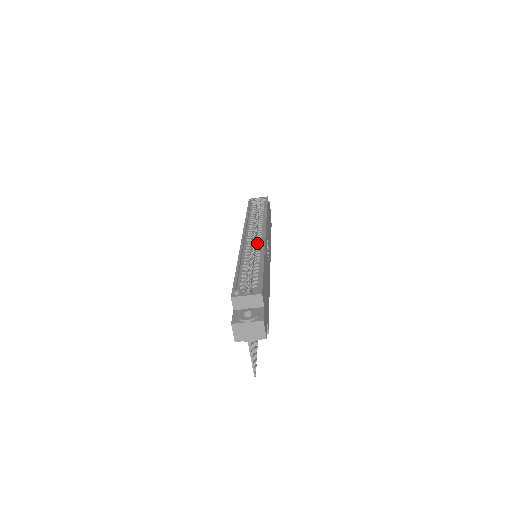
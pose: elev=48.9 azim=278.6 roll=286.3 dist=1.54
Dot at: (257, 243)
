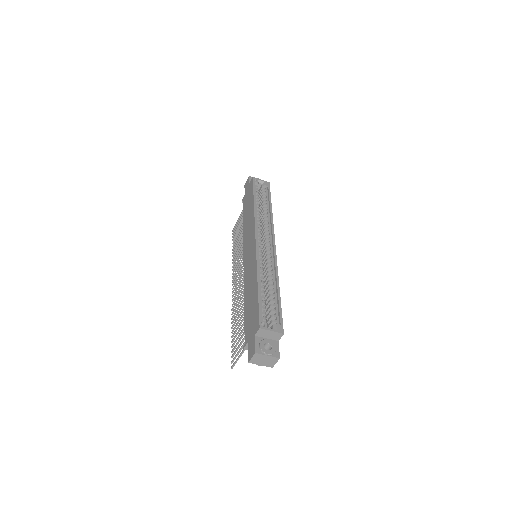
Dot at: (268, 255)
